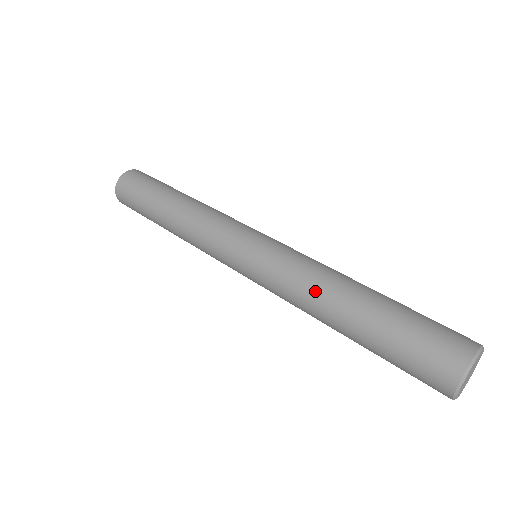
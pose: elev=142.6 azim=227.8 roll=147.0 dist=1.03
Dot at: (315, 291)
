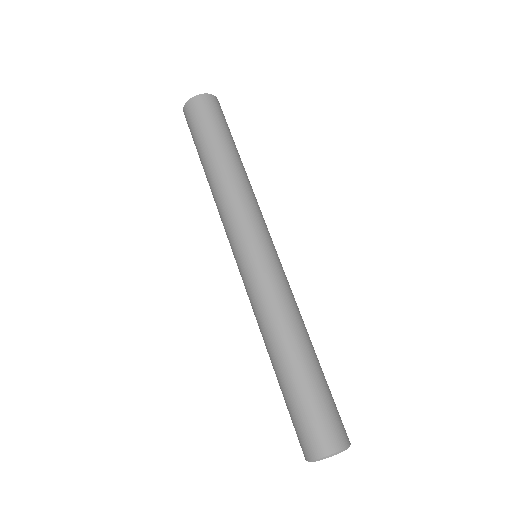
Dot at: (283, 323)
